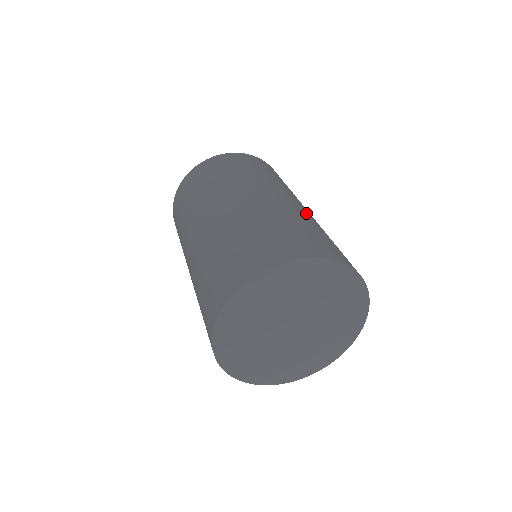
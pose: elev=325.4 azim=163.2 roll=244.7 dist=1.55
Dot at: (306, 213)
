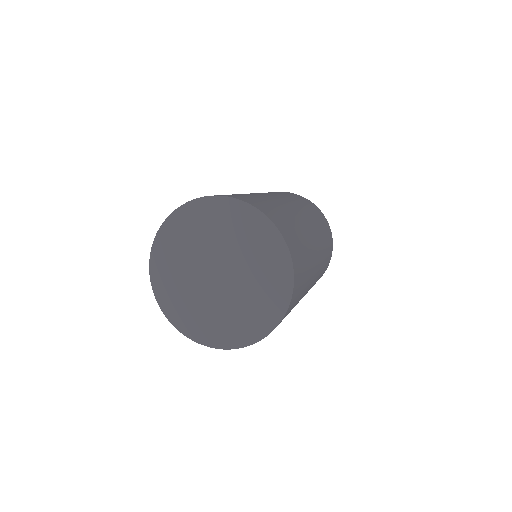
Dot at: (310, 240)
